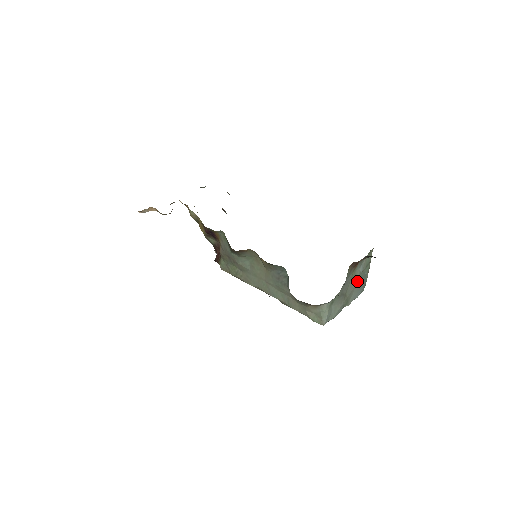
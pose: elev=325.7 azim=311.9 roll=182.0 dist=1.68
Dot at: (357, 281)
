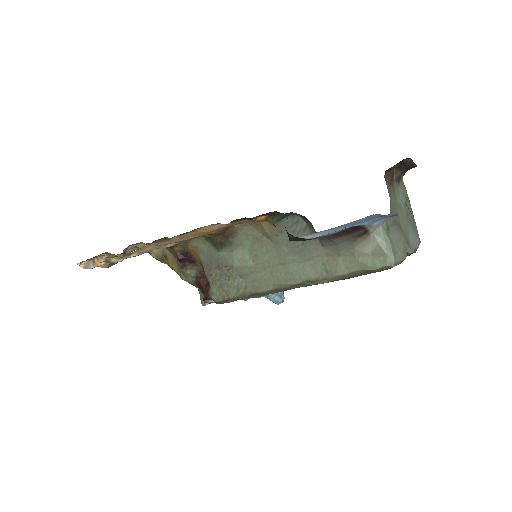
Dot at: (405, 216)
